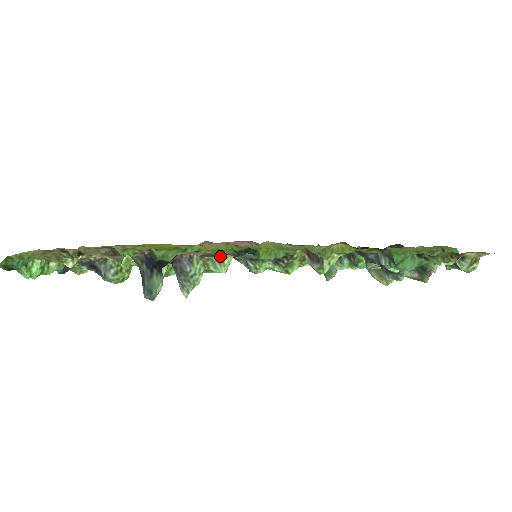
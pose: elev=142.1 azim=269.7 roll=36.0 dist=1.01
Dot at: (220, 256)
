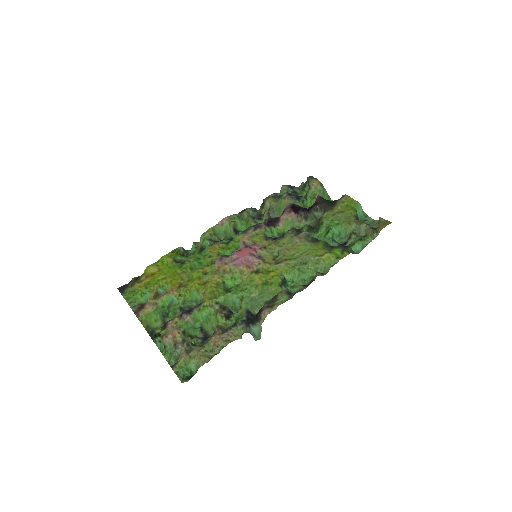
Dot at: (275, 296)
